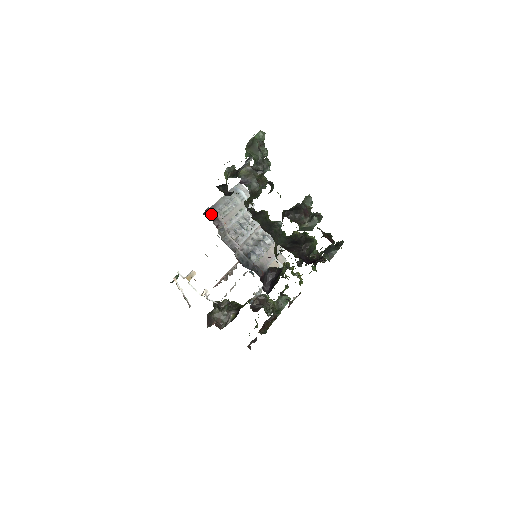
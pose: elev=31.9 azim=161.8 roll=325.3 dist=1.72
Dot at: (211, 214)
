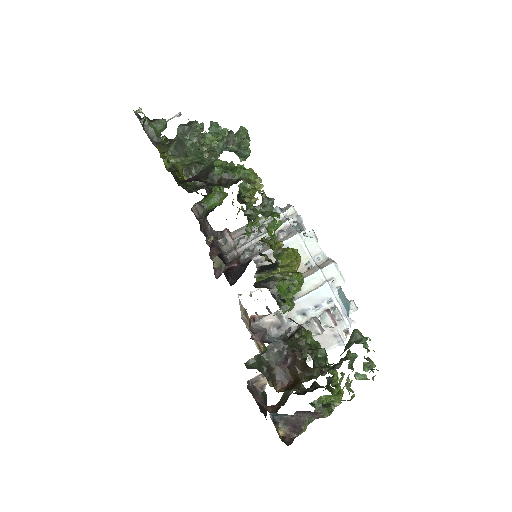
Dot at: occluded
